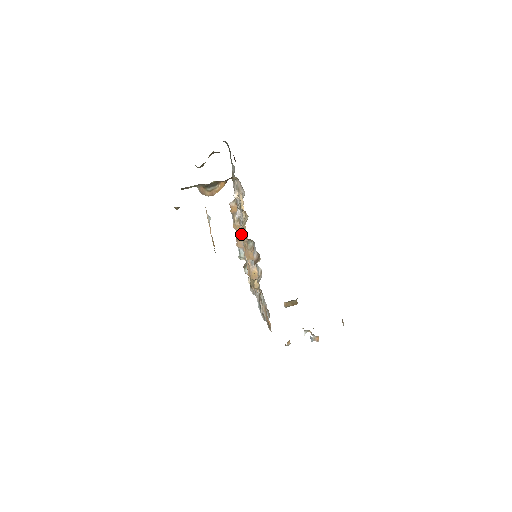
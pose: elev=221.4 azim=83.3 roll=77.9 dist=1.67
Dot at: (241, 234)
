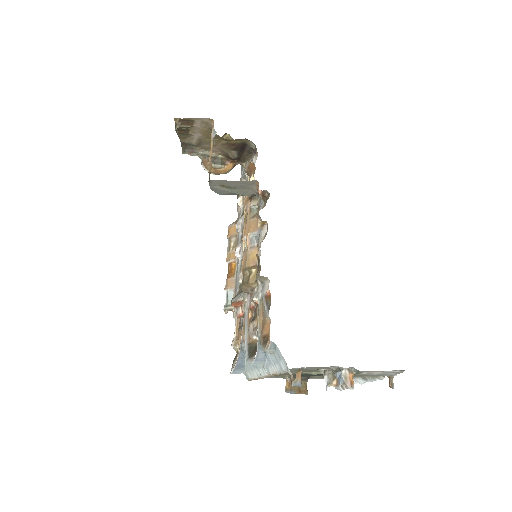
Dot at: (237, 251)
